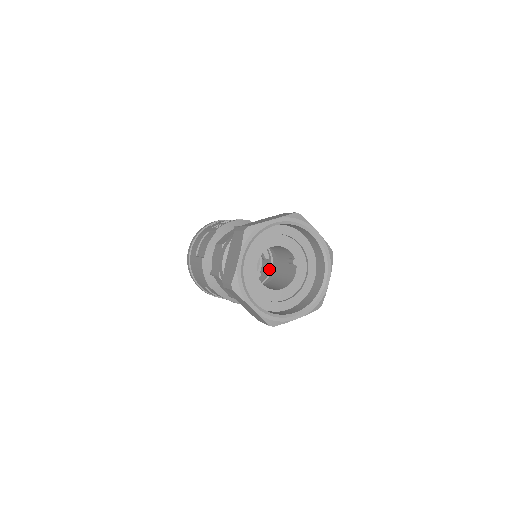
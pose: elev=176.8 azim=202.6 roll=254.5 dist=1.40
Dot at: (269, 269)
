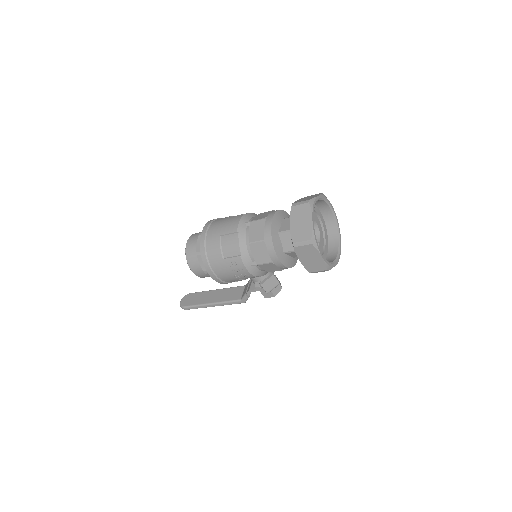
Dot at: occluded
